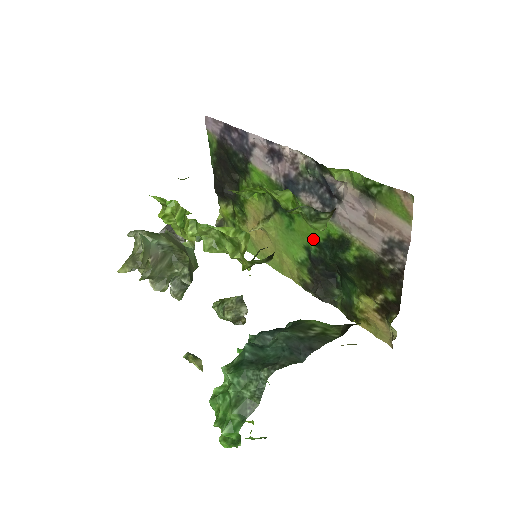
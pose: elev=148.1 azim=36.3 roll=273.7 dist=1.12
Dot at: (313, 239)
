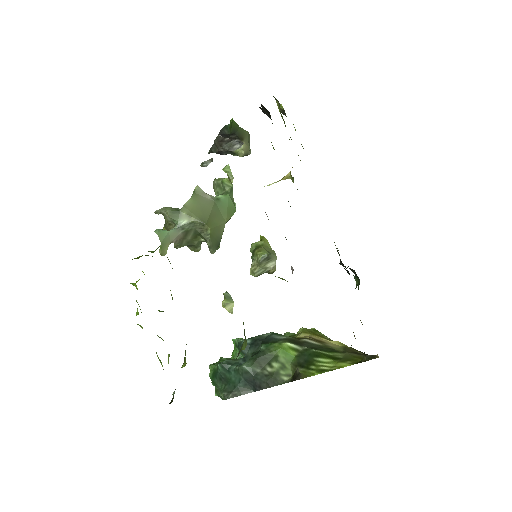
Dot at: occluded
